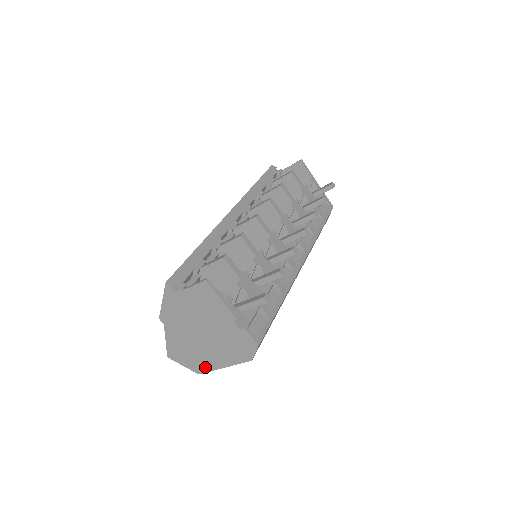
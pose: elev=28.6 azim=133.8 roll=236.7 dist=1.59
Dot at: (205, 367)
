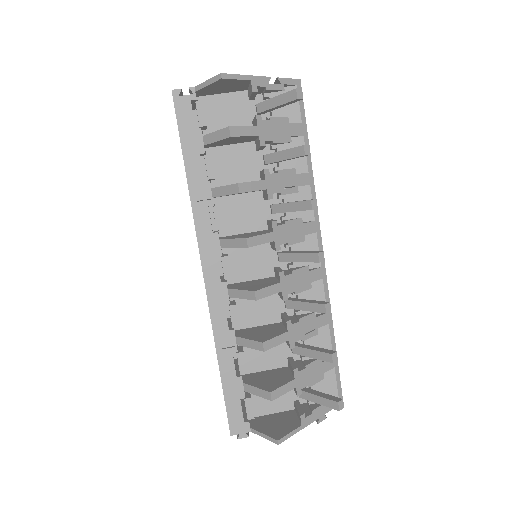
Dot at: occluded
